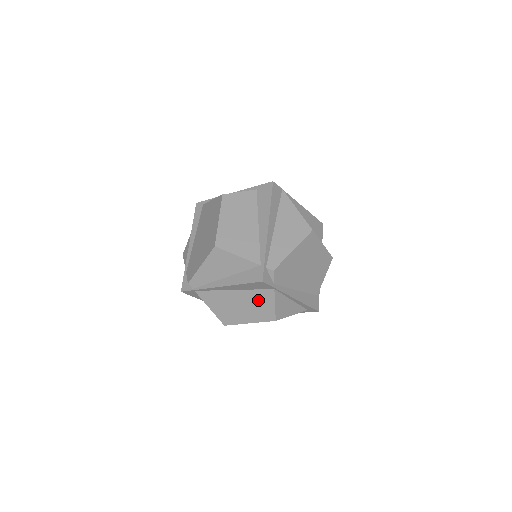
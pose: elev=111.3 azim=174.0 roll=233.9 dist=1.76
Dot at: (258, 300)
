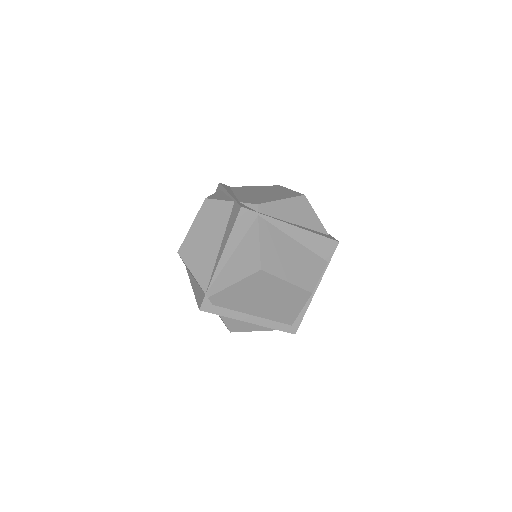
Dot at: (309, 263)
